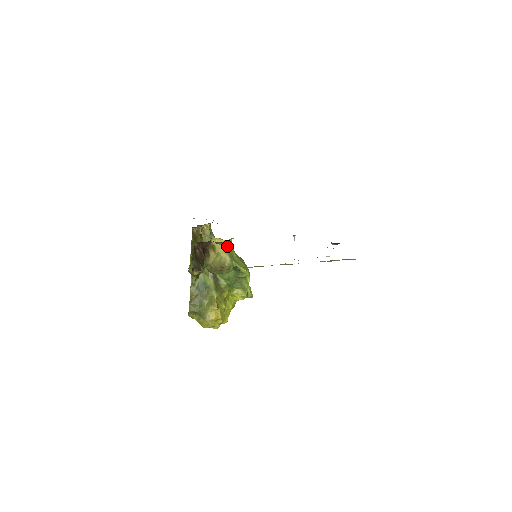
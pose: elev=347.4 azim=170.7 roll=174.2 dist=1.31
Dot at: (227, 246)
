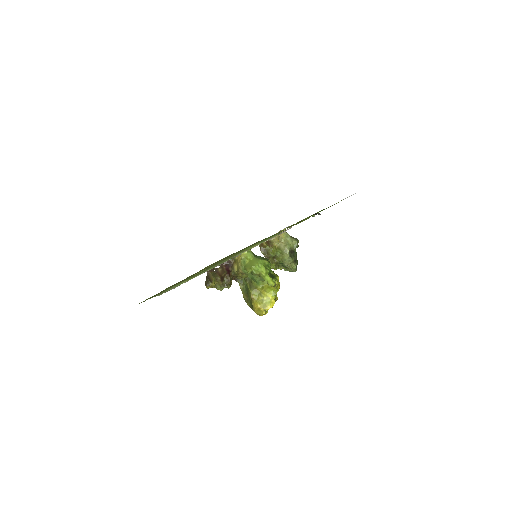
Dot at: (240, 257)
